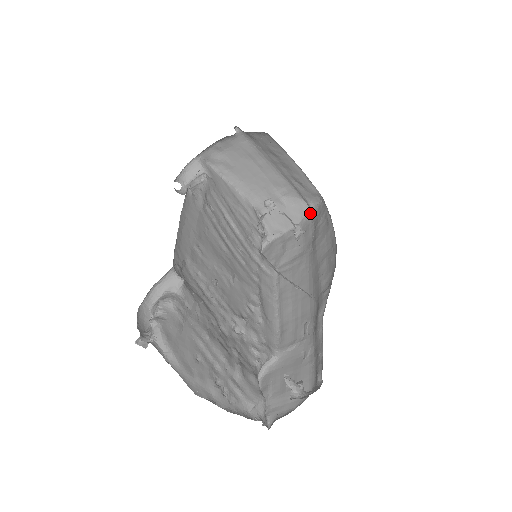
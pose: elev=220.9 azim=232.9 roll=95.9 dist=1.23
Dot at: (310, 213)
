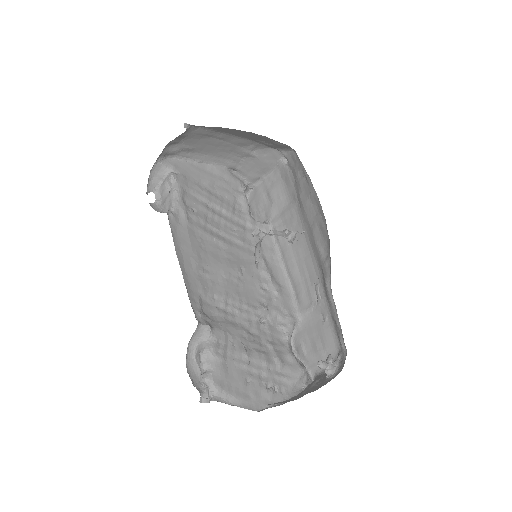
Dot at: (284, 157)
